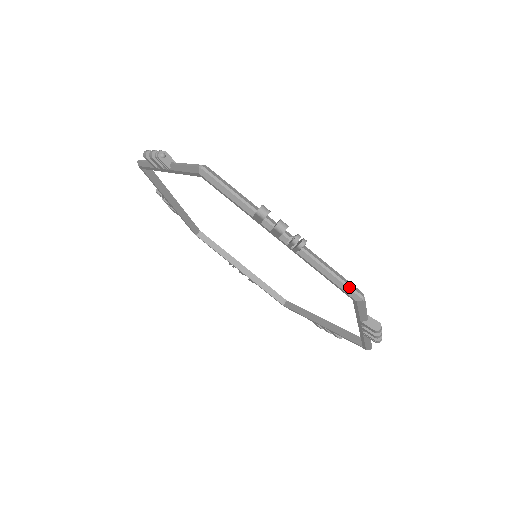
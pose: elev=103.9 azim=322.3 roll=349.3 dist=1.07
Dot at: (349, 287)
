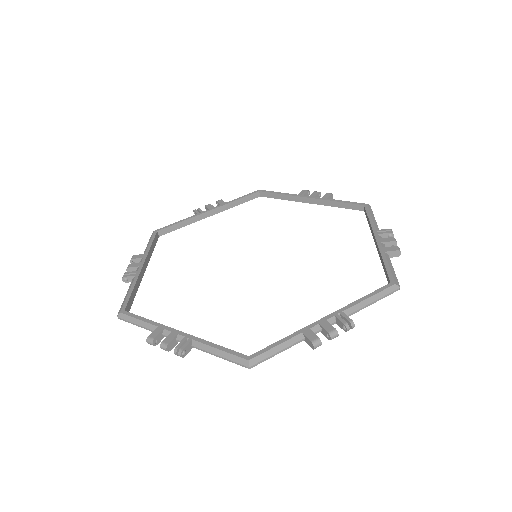
Dot at: occluded
